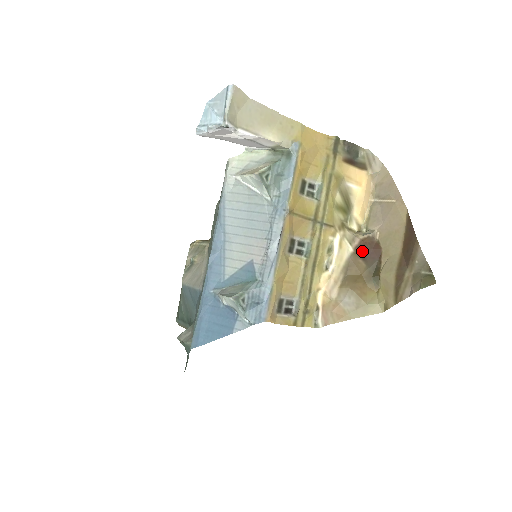
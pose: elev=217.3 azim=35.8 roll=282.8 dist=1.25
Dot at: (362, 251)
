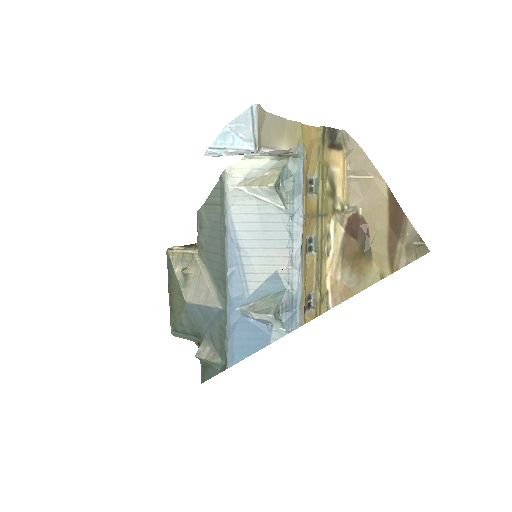
Dot at: (351, 229)
